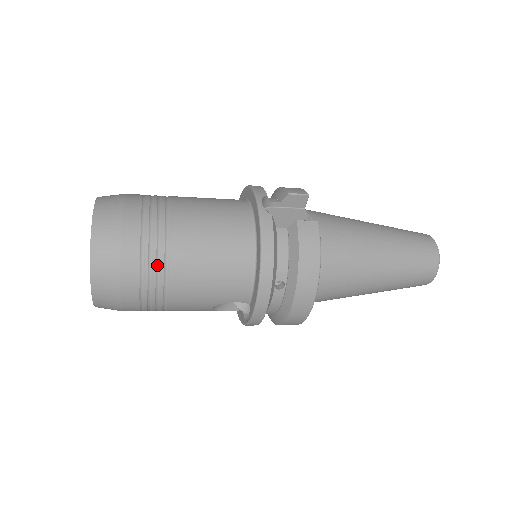
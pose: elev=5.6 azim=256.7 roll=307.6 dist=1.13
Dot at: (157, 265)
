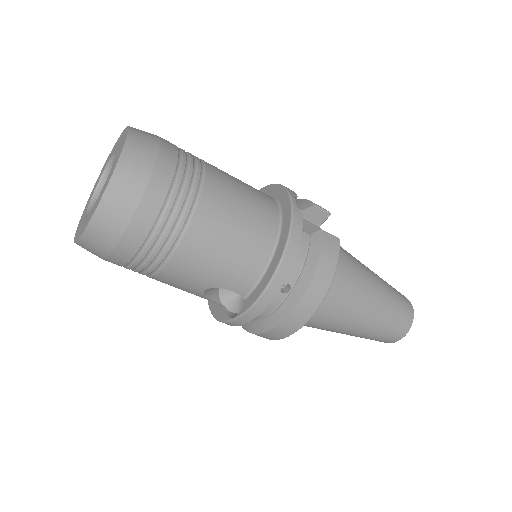
Dot at: (178, 217)
